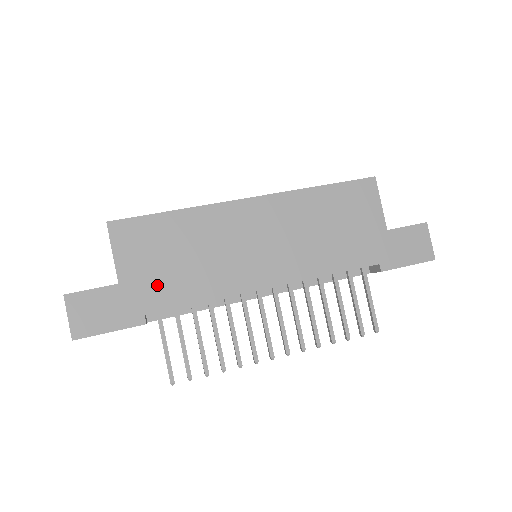
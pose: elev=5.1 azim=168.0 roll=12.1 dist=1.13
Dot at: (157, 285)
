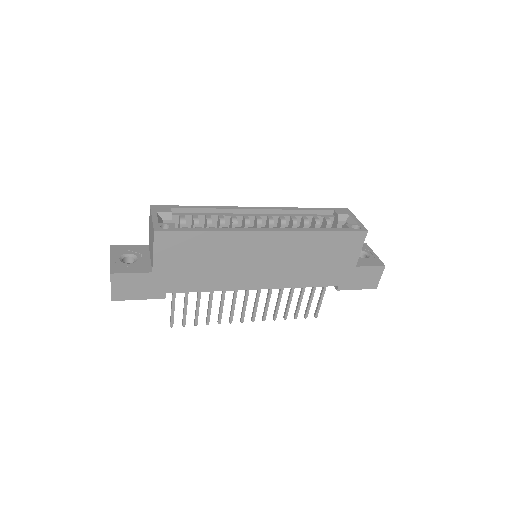
Dot at: (180, 277)
